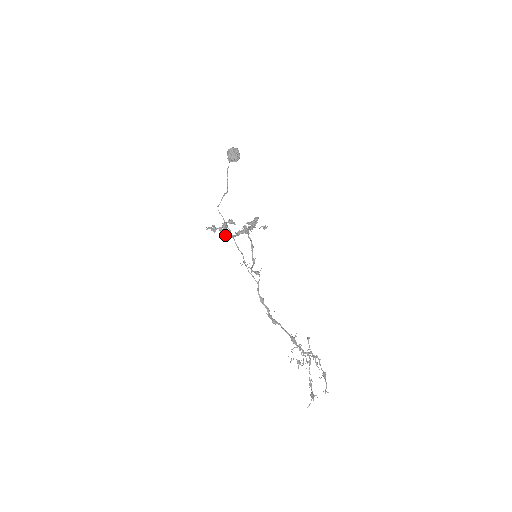
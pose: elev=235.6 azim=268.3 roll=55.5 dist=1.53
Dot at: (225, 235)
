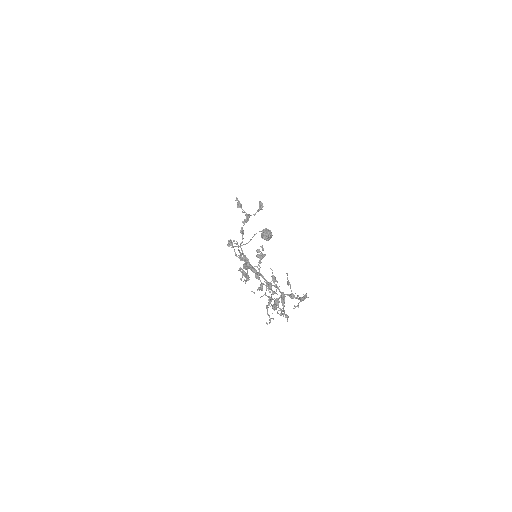
Dot at: (231, 244)
